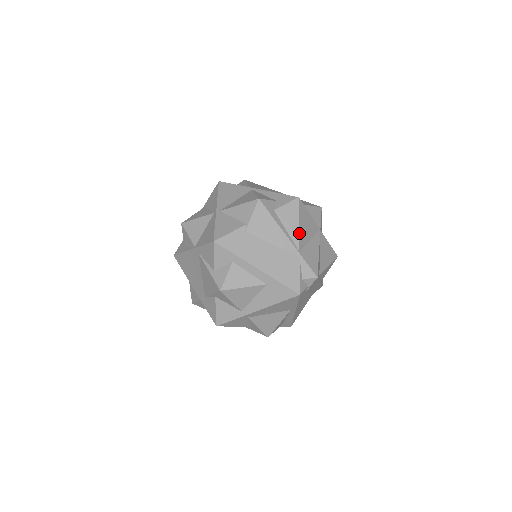
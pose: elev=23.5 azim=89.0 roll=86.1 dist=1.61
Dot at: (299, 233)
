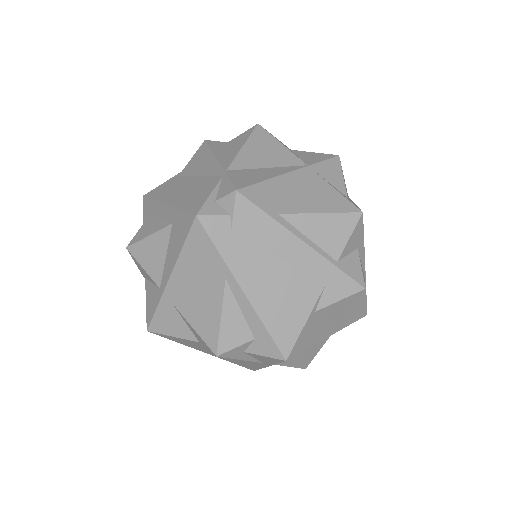
Dot at: (238, 154)
